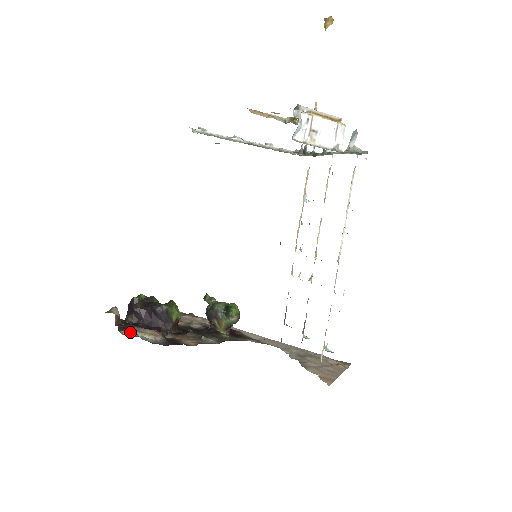
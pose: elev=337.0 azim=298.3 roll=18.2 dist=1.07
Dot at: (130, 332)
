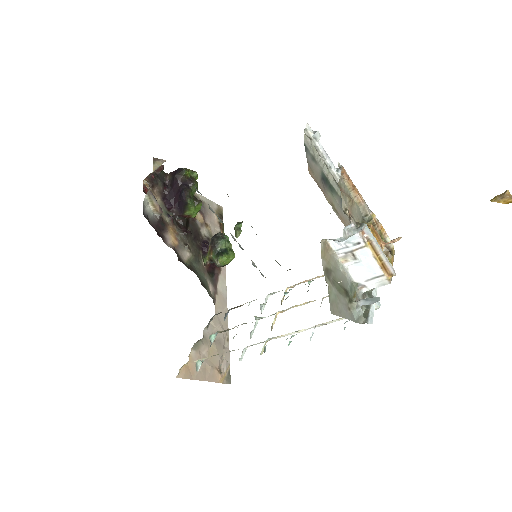
Dot at: (150, 187)
